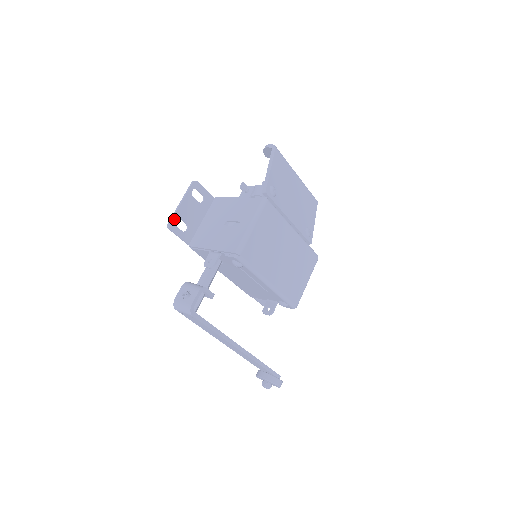
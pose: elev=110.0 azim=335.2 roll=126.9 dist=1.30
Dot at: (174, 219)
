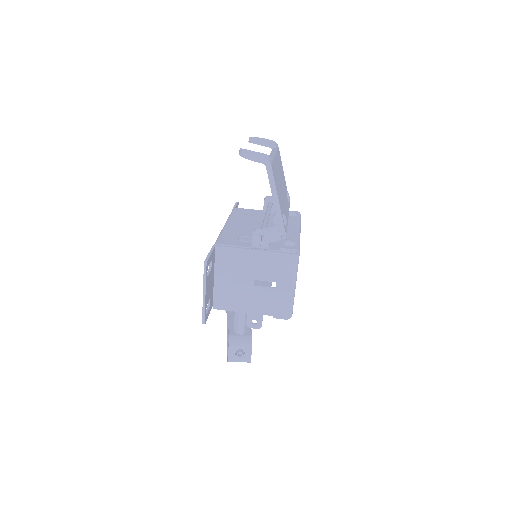
Dot at: (205, 313)
